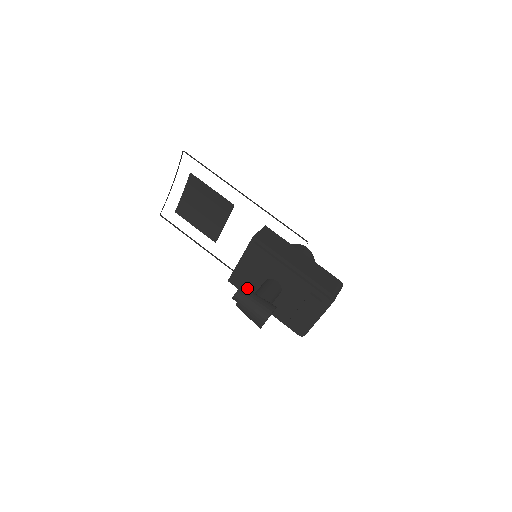
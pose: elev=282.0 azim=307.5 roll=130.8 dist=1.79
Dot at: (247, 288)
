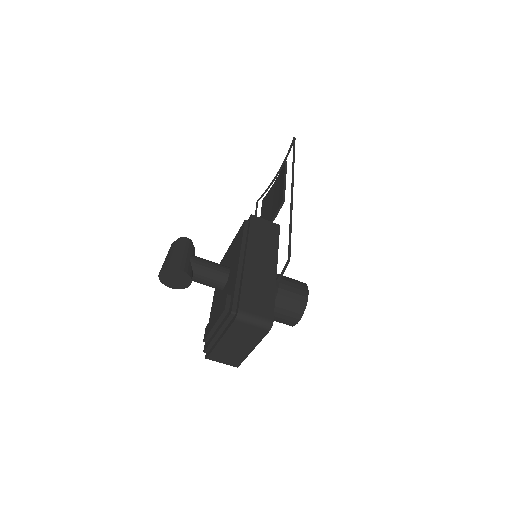
Dot at: occluded
